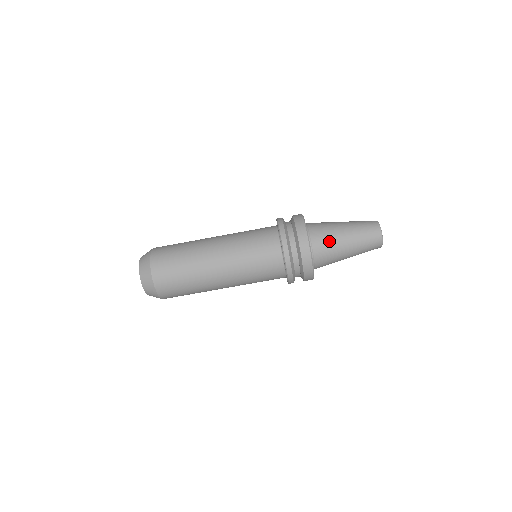
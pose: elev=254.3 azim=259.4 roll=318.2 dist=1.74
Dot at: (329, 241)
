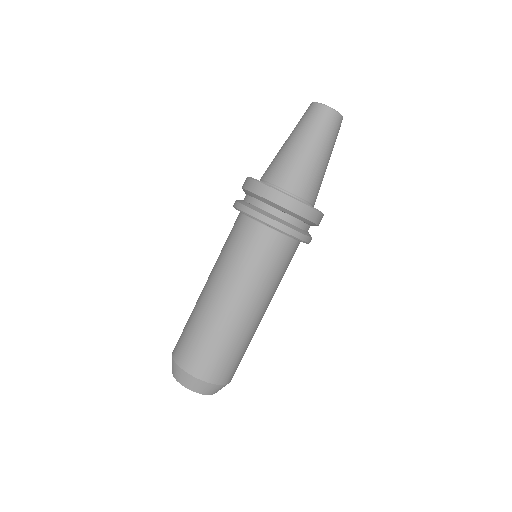
Dot at: (287, 165)
